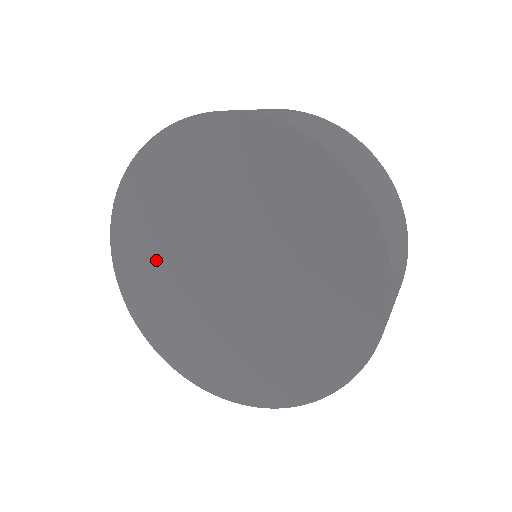
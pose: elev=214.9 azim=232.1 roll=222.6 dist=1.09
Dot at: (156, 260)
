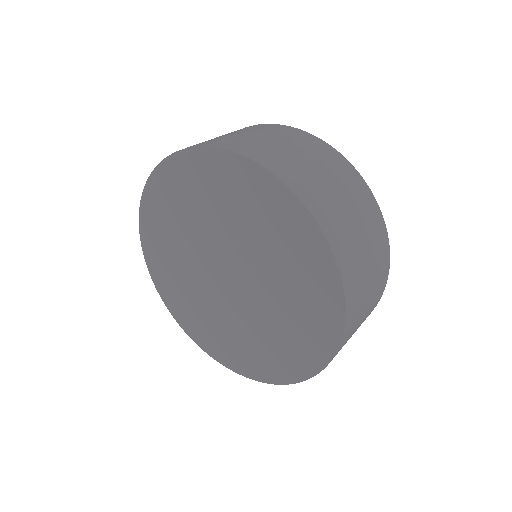
Dot at: (202, 314)
